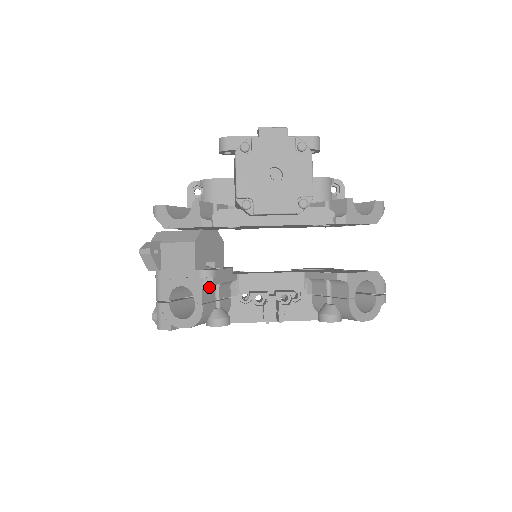
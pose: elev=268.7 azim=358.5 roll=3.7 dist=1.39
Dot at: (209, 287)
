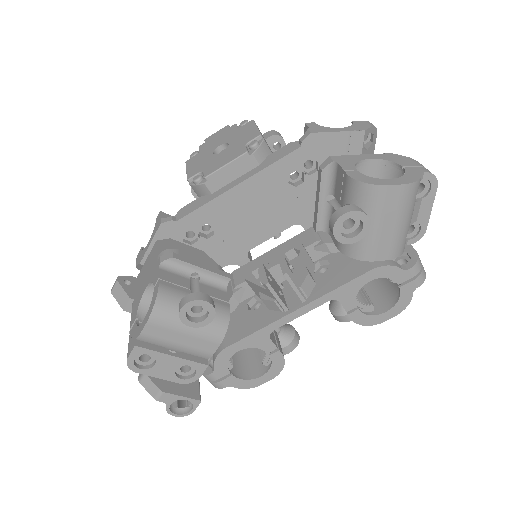
Dot at: (174, 271)
